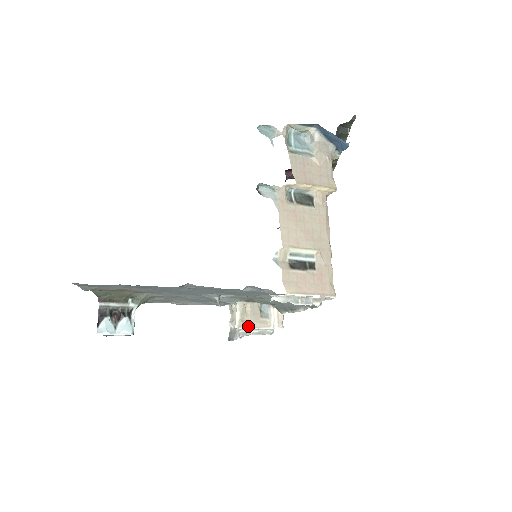
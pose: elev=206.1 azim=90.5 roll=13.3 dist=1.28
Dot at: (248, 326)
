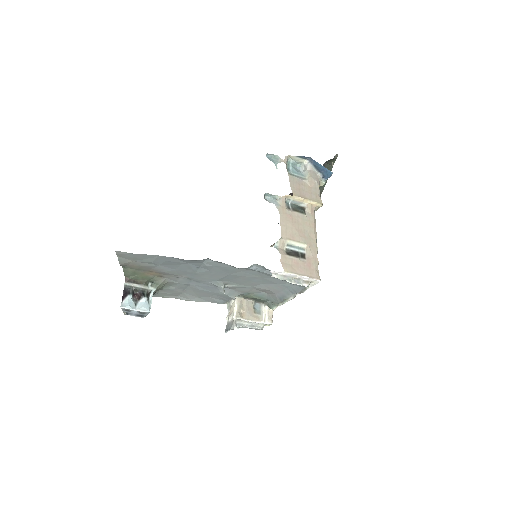
Dot at: (244, 318)
